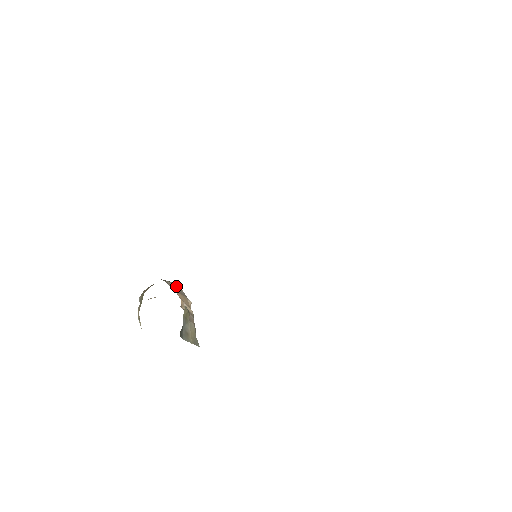
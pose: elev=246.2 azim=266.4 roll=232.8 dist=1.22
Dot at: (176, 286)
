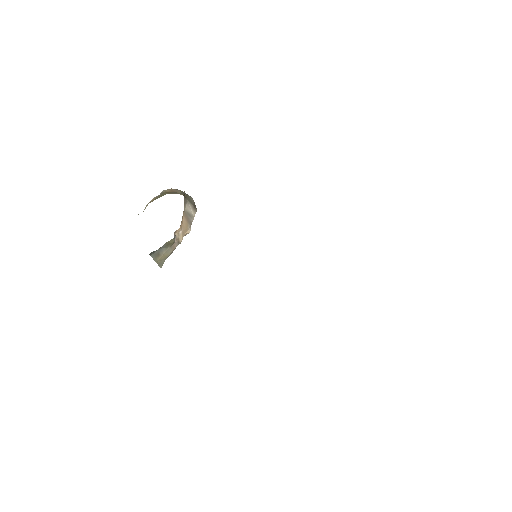
Dot at: (192, 210)
